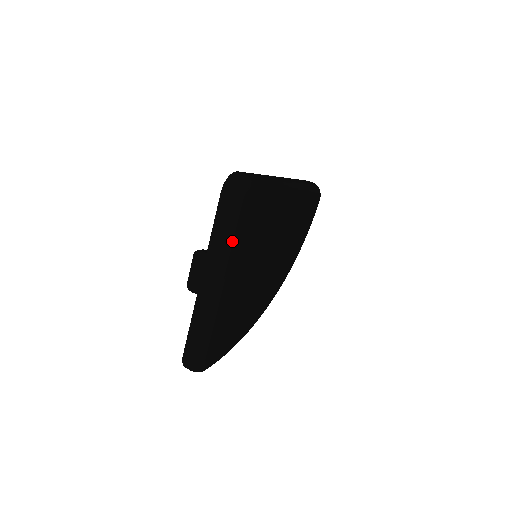
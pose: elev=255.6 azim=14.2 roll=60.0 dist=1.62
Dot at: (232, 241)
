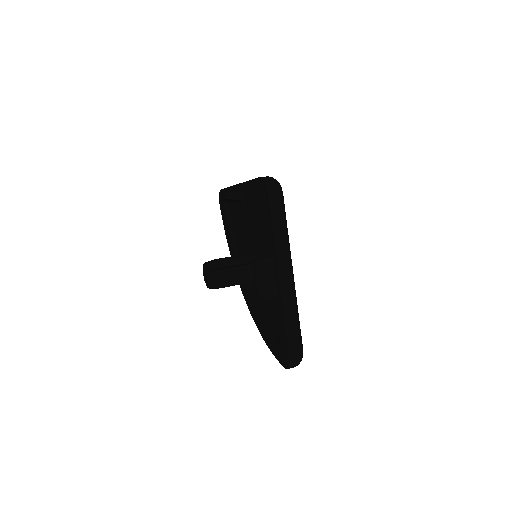
Dot at: occluded
